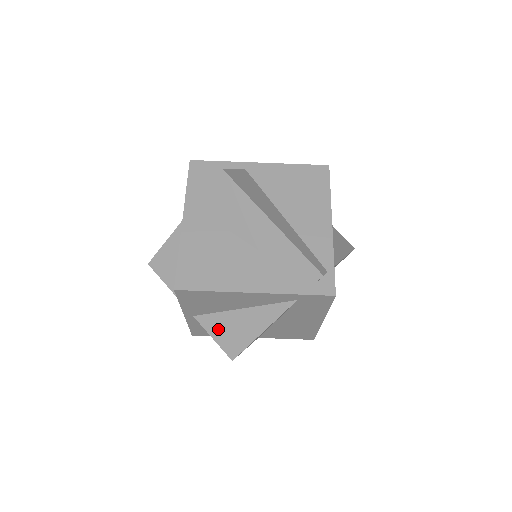
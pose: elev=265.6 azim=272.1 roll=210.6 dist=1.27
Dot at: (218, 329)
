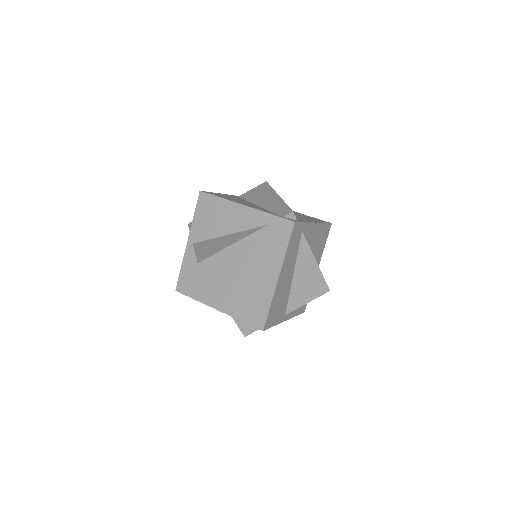
Dot at: (203, 247)
